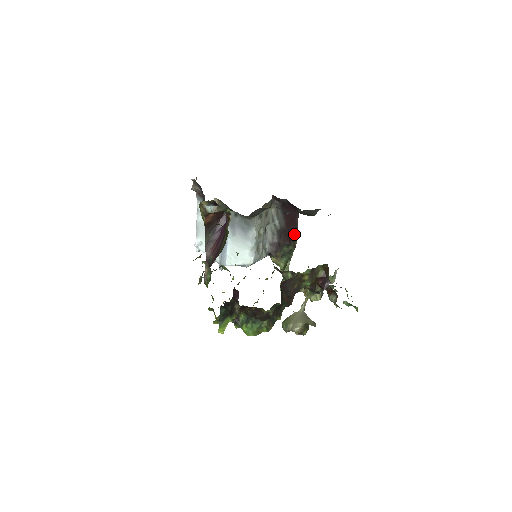
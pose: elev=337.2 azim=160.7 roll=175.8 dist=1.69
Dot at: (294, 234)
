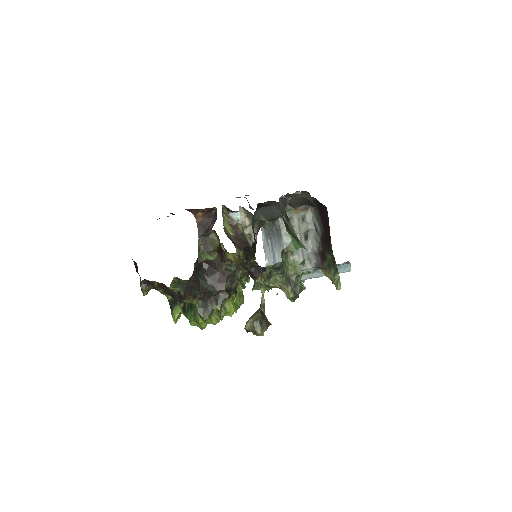
Dot at: (329, 236)
